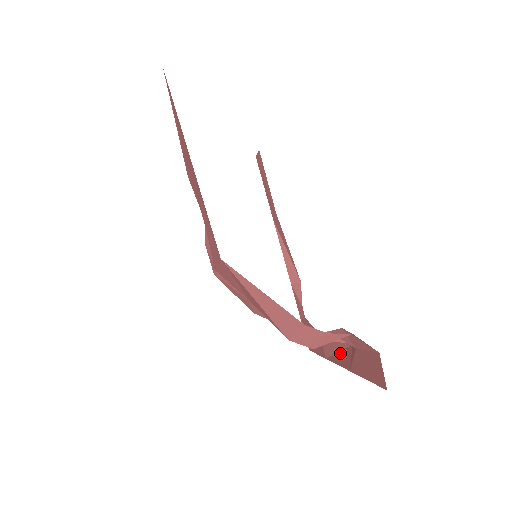
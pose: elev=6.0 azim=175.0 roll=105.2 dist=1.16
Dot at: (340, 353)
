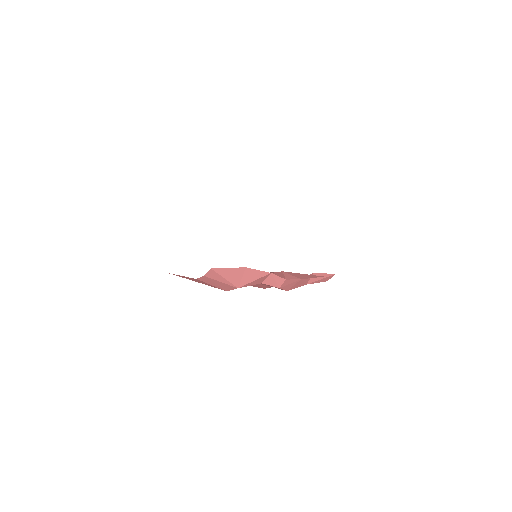
Dot at: occluded
